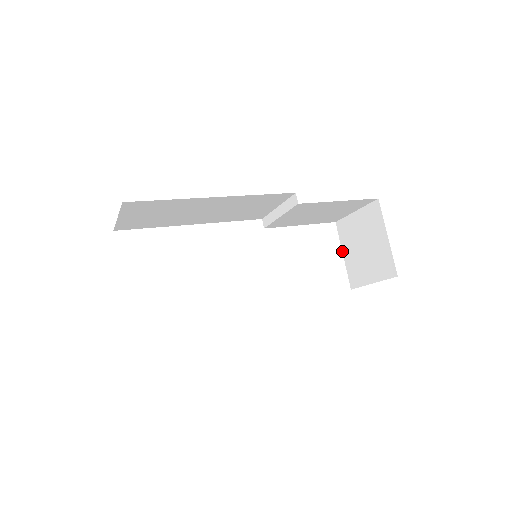
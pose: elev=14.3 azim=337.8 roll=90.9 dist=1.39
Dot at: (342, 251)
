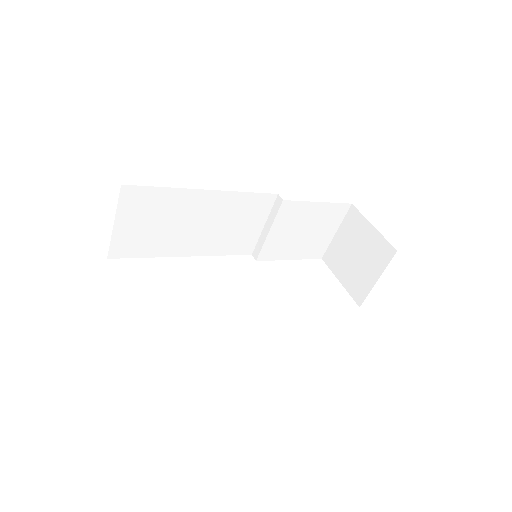
Dot at: occluded
